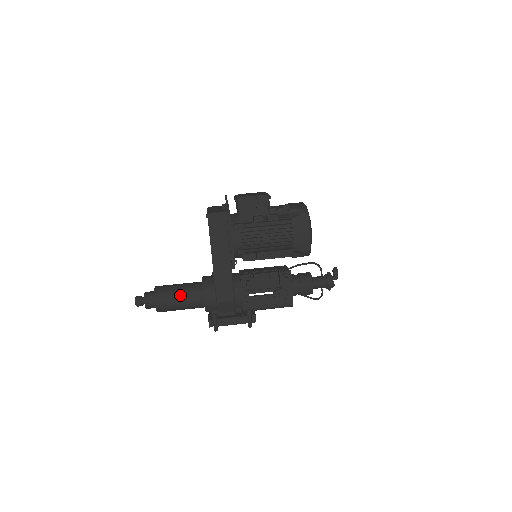
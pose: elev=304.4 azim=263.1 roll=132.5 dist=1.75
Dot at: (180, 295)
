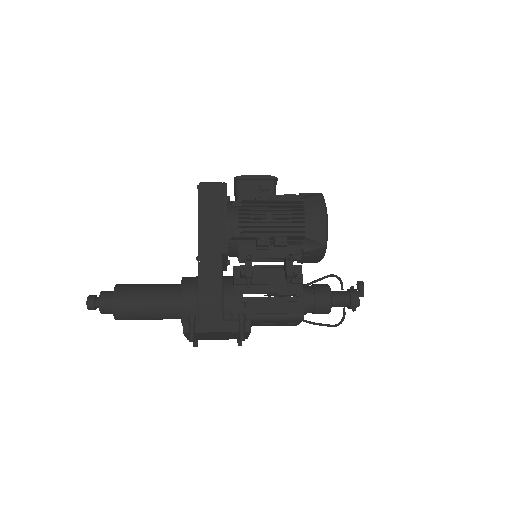
Dot at: (149, 291)
